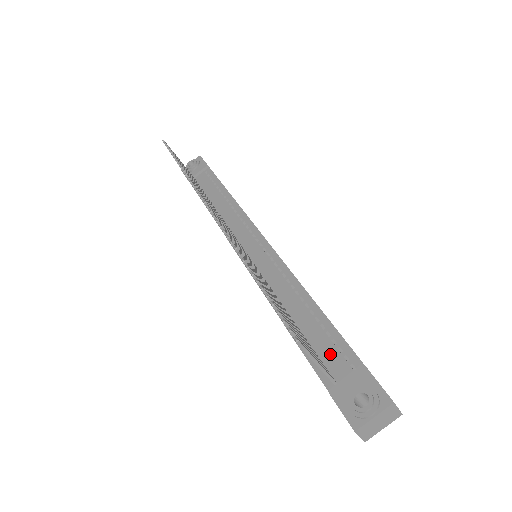
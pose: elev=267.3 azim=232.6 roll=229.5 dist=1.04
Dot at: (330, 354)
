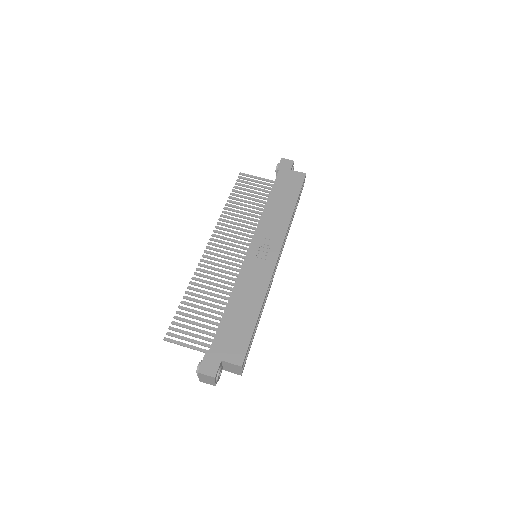
Dot at: occluded
